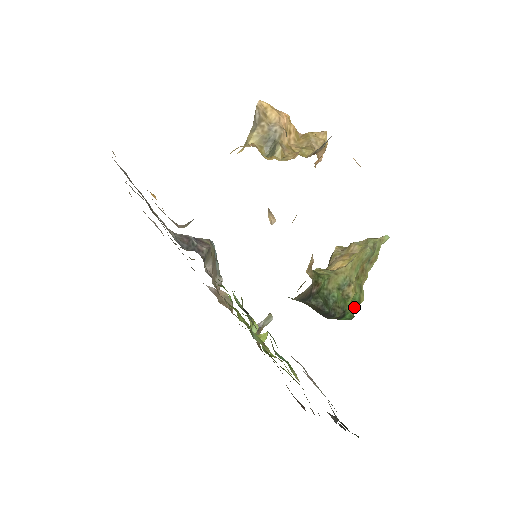
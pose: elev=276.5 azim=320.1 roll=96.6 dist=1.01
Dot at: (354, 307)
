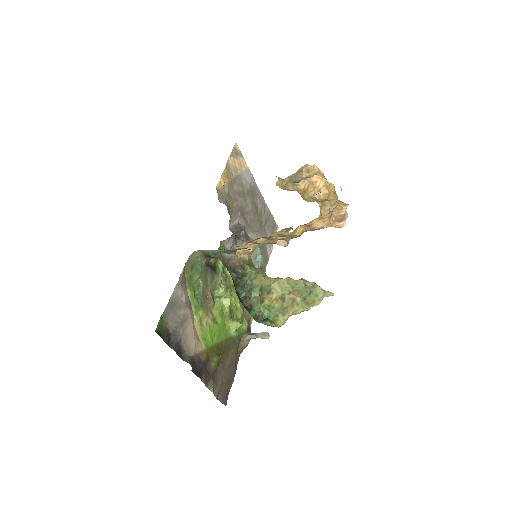
Dot at: (266, 317)
